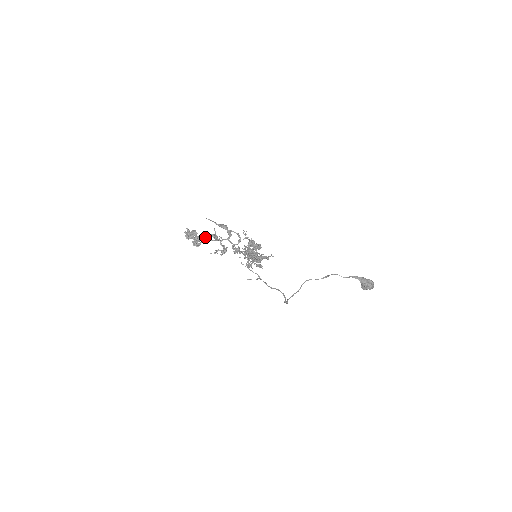
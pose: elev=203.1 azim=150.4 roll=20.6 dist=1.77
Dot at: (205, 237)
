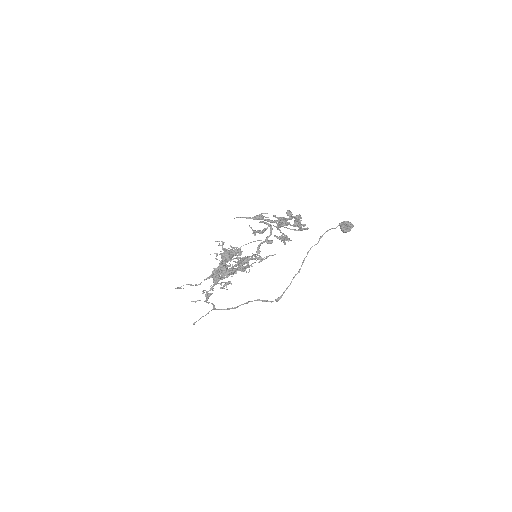
Dot at: occluded
